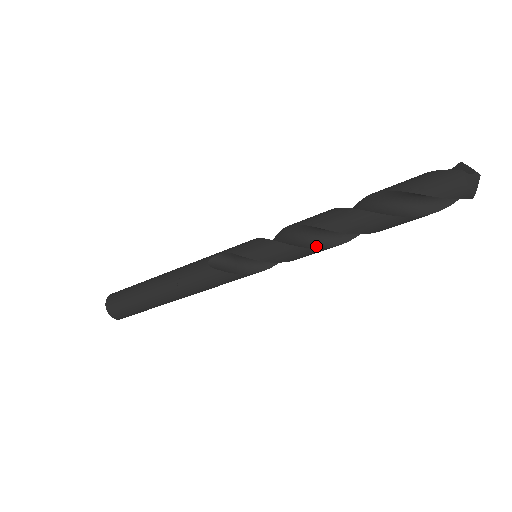
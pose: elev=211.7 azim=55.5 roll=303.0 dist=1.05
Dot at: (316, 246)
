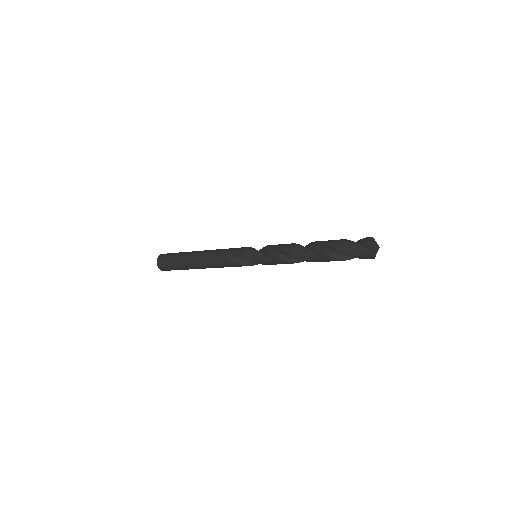
Dot at: (292, 262)
